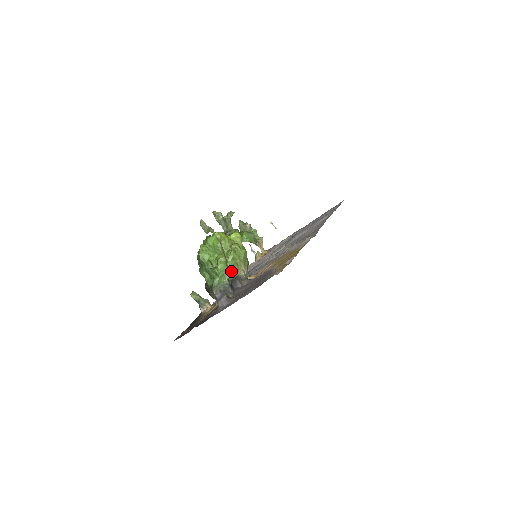
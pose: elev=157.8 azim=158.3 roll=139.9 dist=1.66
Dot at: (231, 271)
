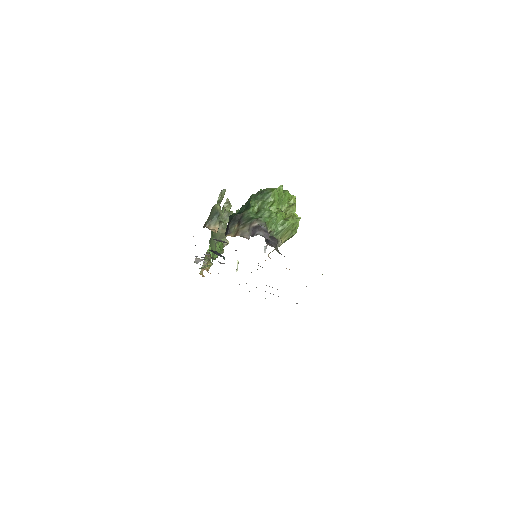
Dot at: (280, 229)
